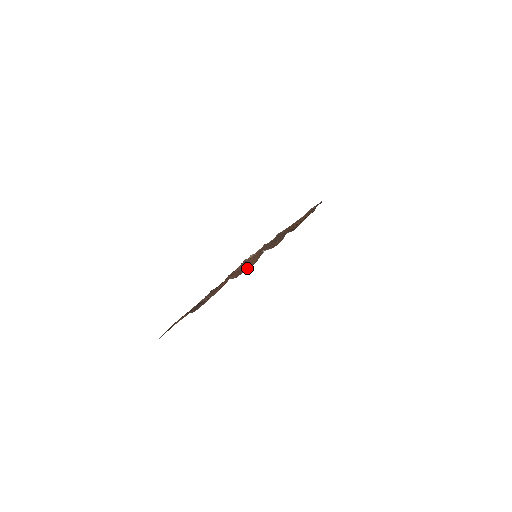
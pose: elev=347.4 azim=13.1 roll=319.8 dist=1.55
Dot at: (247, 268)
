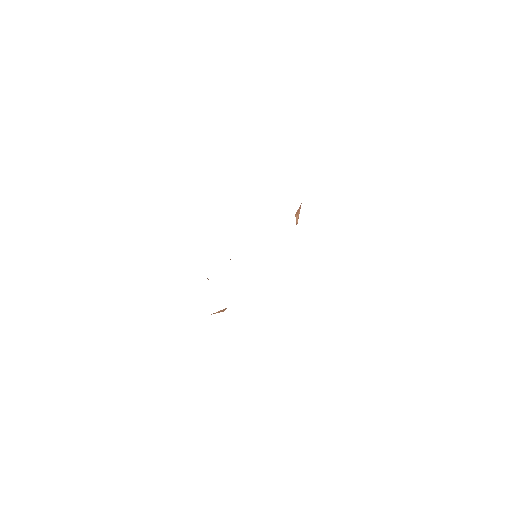
Dot at: occluded
